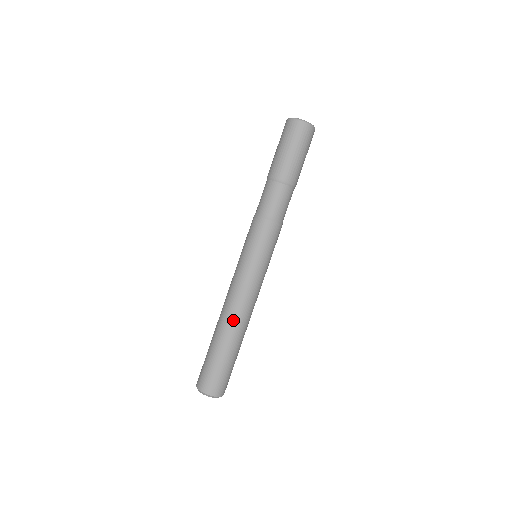
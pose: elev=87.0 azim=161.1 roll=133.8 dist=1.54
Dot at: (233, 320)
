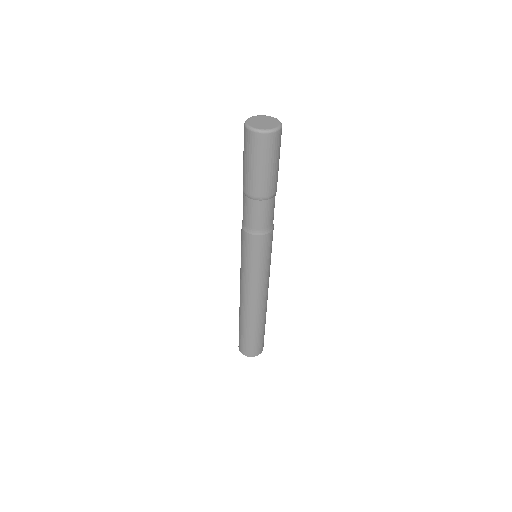
Dot at: (257, 312)
